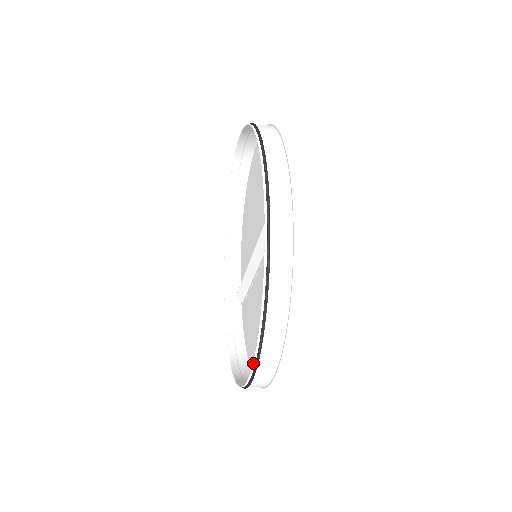
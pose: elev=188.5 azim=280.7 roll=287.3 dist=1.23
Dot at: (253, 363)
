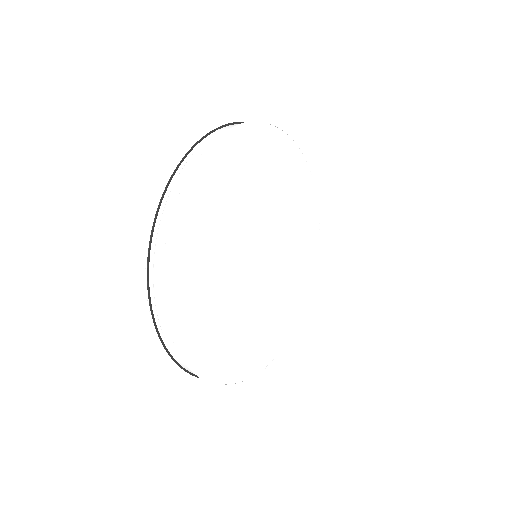
Dot at: occluded
